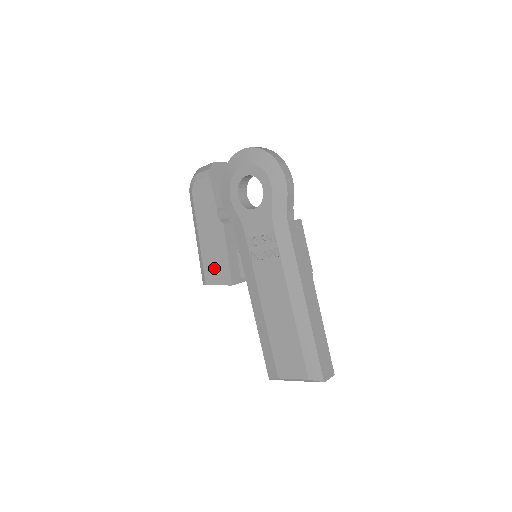
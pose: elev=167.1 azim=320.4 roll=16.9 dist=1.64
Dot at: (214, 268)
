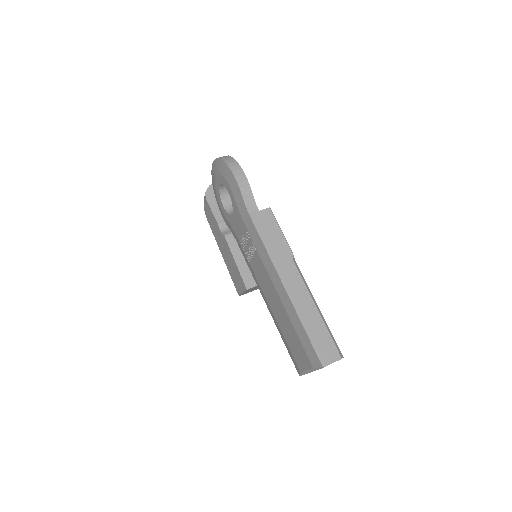
Dot at: (235, 278)
